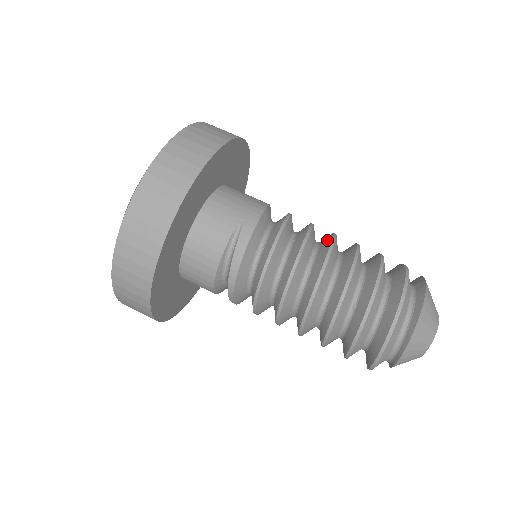
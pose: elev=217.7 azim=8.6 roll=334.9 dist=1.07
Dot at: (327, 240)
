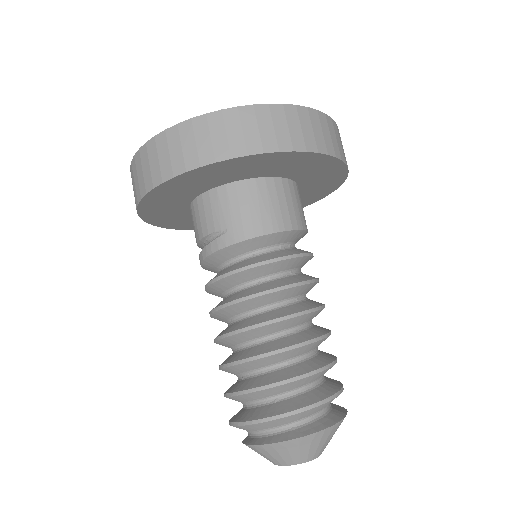
Dot at: (280, 313)
